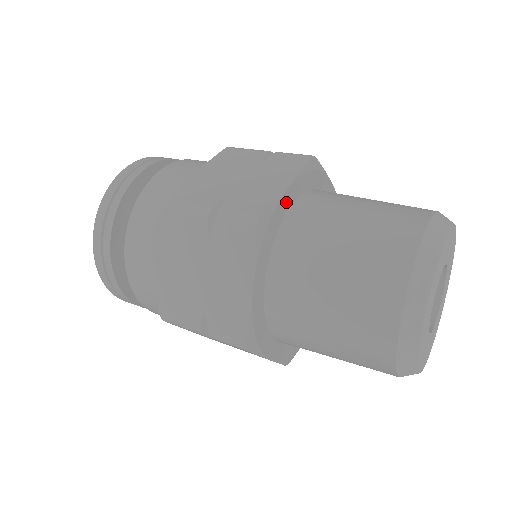
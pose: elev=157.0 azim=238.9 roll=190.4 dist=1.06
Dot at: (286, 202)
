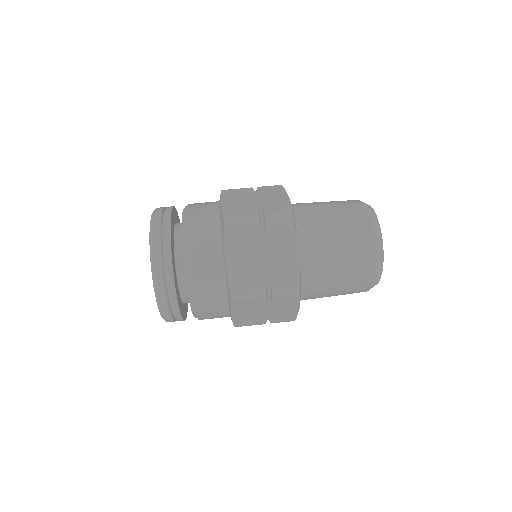
Dot at: occluded
